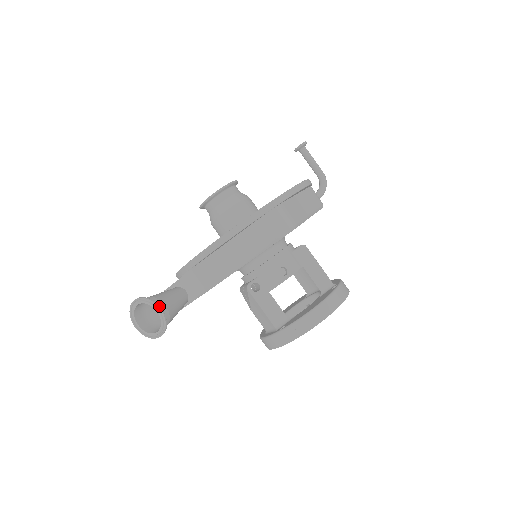
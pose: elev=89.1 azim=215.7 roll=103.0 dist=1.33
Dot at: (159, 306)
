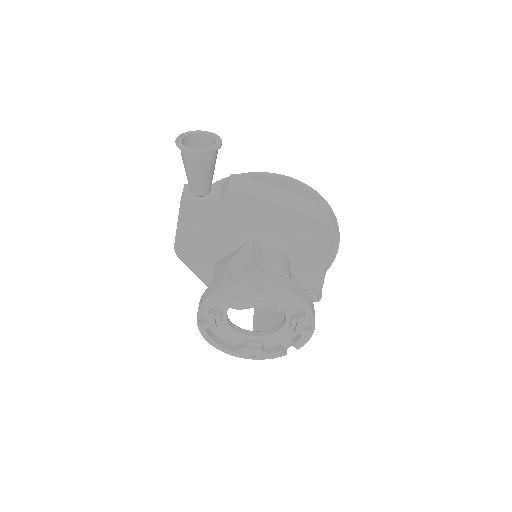
Dot at: occluded
